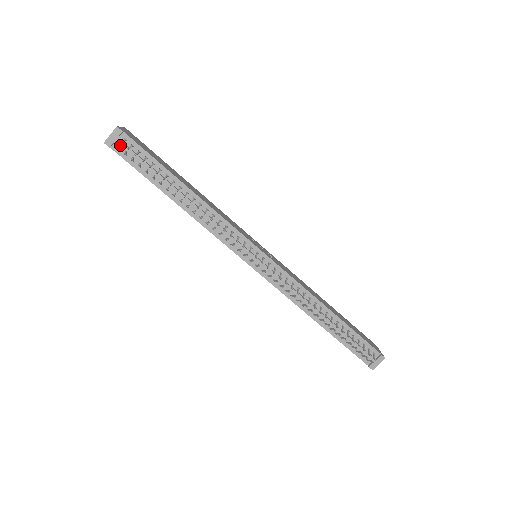
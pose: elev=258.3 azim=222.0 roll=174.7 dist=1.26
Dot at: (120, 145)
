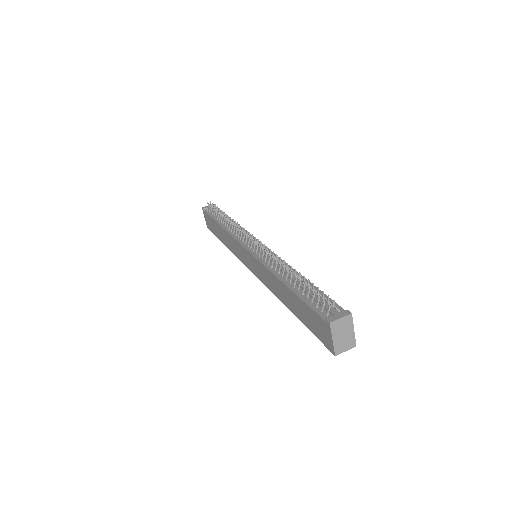
Dot at: occluded
